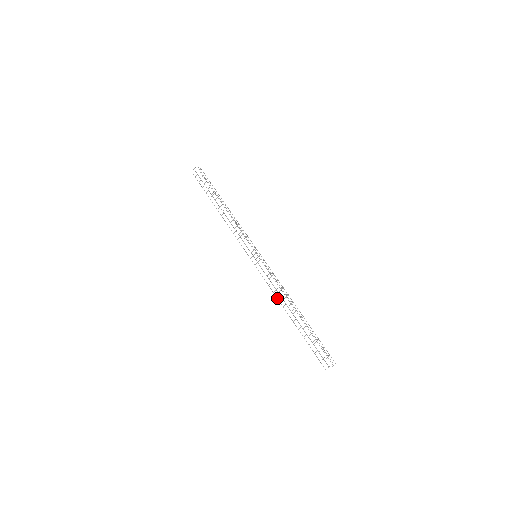
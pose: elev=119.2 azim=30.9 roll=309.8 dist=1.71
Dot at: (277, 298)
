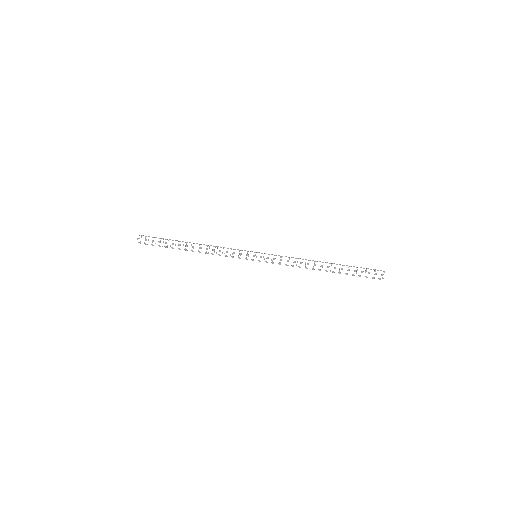
Dot at: occluded
